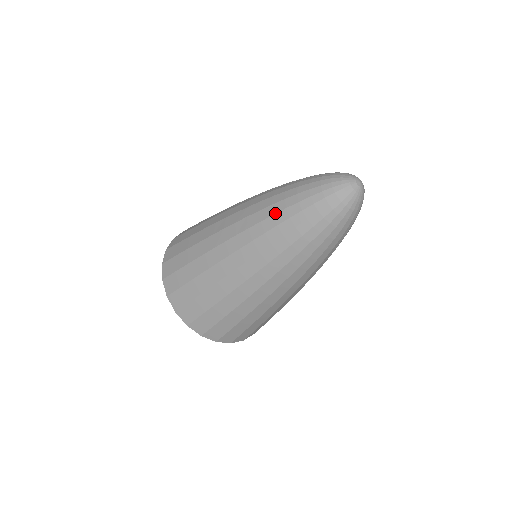
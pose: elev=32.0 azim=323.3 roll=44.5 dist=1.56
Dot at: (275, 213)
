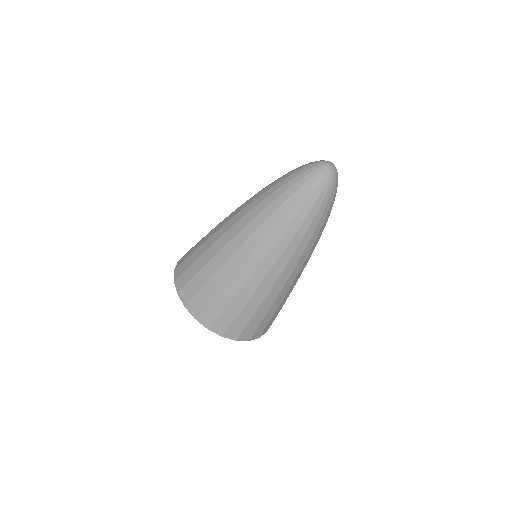
Dot at: (289, 225)
